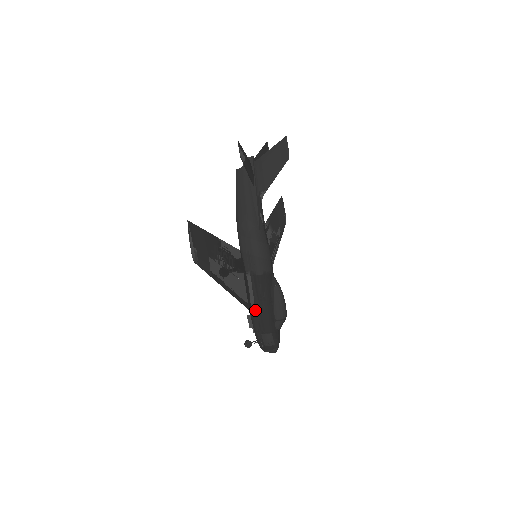
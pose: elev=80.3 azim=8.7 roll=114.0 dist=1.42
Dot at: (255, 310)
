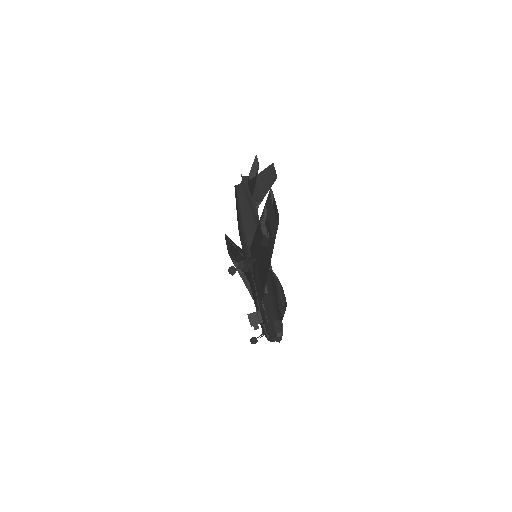
Dot at: (267, 299)
